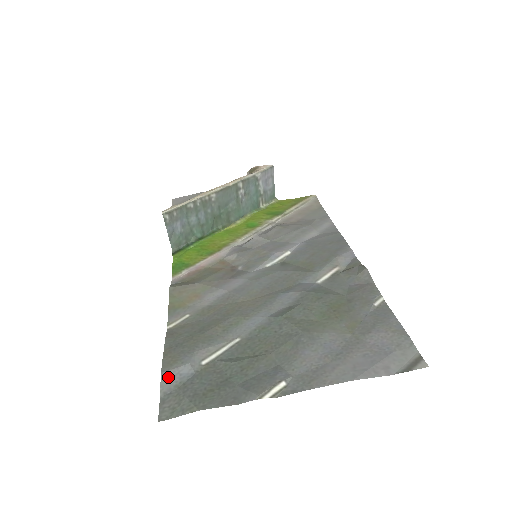
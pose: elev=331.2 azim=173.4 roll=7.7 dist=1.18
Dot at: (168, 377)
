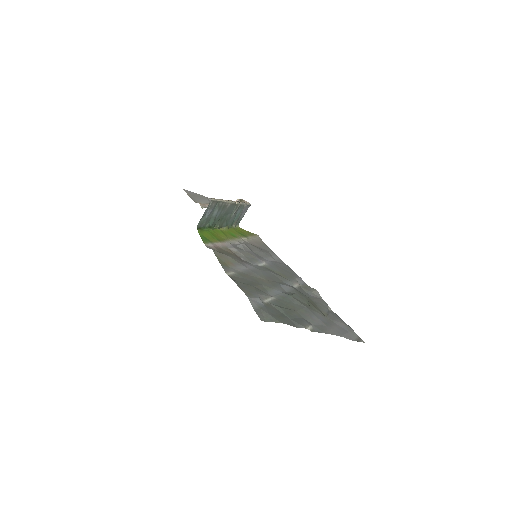
Dot at: (253, 301)
